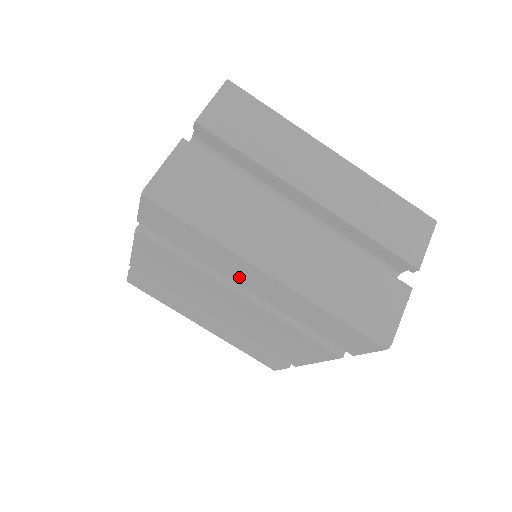
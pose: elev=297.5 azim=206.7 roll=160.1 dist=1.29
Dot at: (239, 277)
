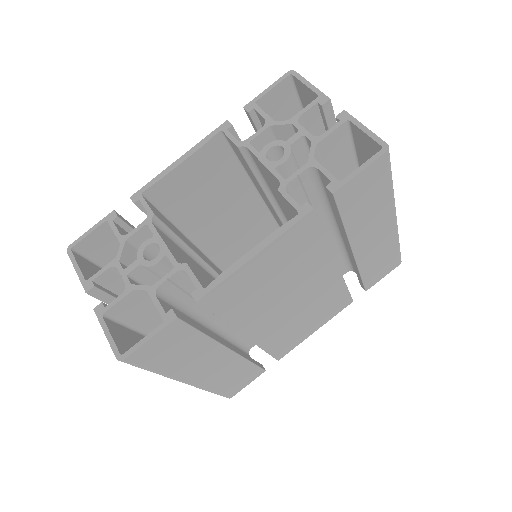
Dot at: (364, 236)
